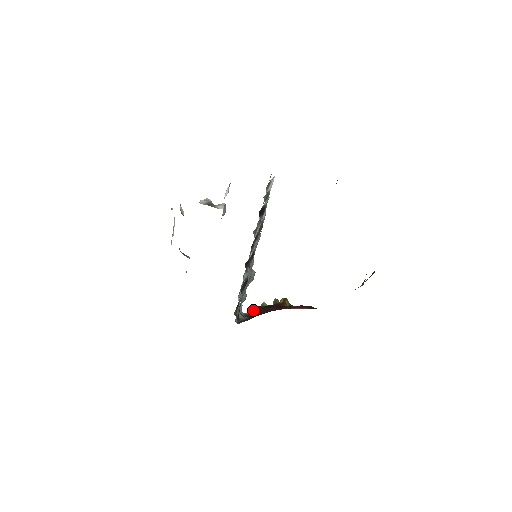
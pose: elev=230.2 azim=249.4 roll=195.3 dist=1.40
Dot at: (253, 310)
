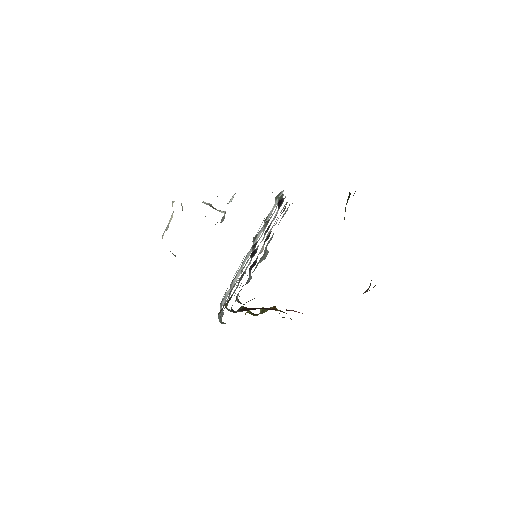
Dot at: (243, 309)
